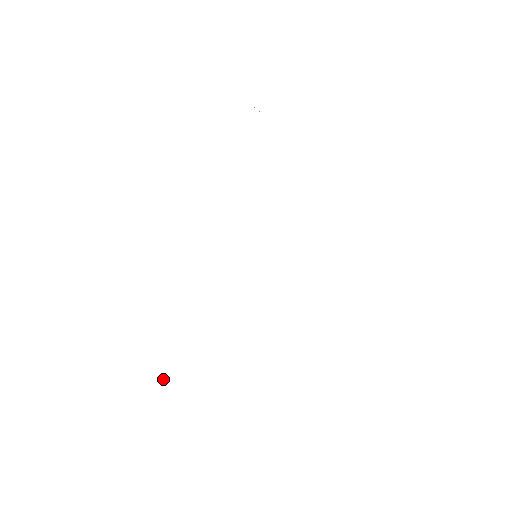
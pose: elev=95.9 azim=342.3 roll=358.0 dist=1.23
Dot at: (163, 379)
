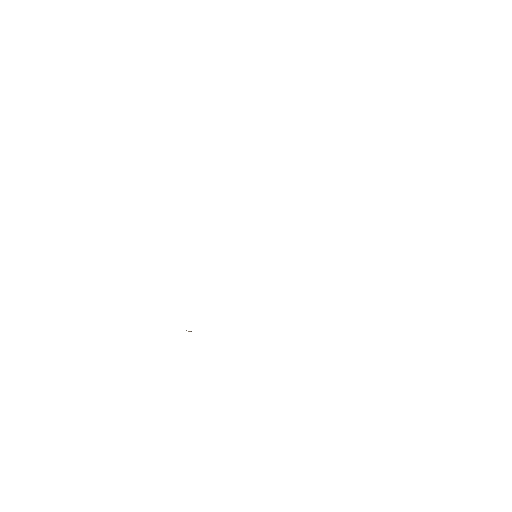
Dot at: occluded
